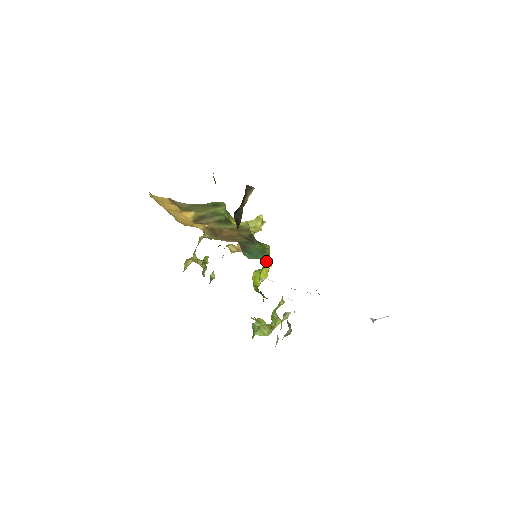
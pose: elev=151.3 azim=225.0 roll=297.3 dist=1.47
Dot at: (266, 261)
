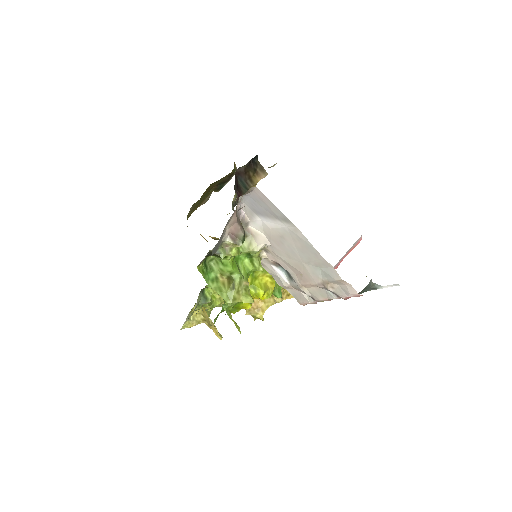
Dot at: occluded
